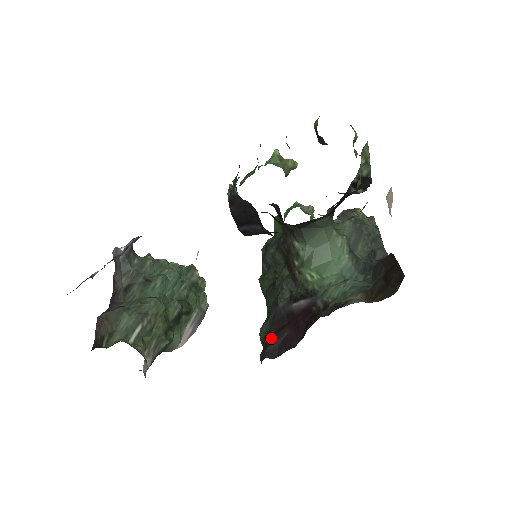
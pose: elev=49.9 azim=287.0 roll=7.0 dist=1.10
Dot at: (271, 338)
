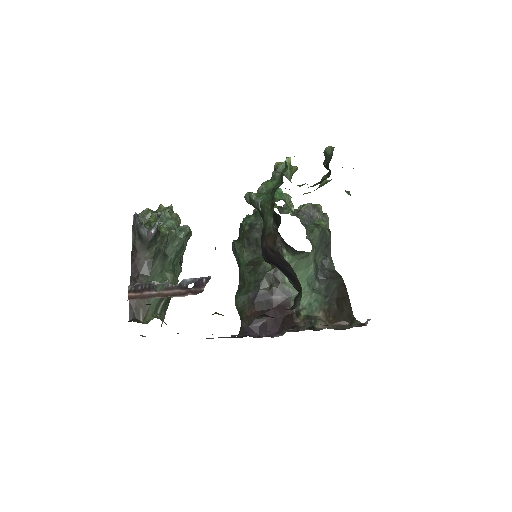
Dot at: (253, 317)
